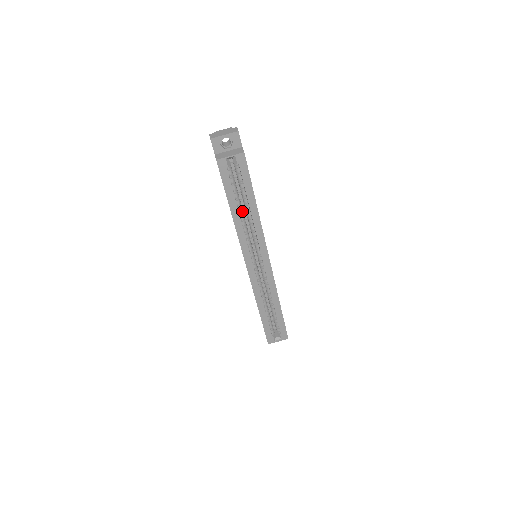
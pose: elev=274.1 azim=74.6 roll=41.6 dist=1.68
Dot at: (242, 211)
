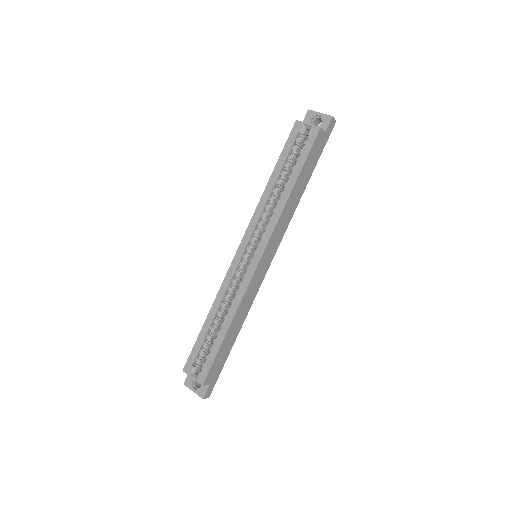
Dot at: (279, 188)
